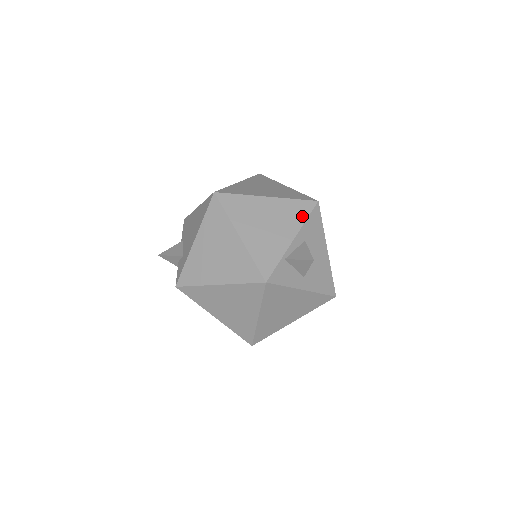
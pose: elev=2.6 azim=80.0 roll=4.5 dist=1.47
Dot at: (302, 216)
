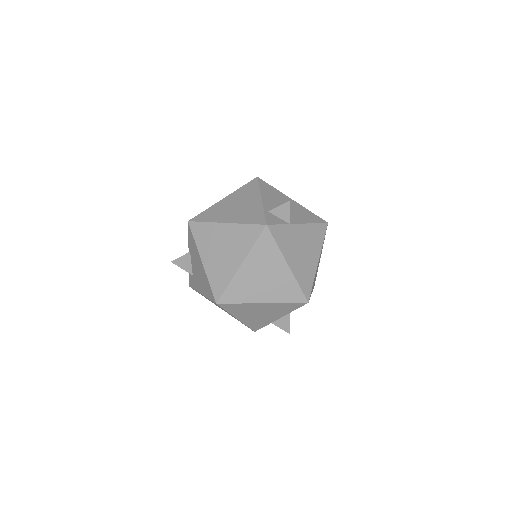
Dot at: (291, 310)
